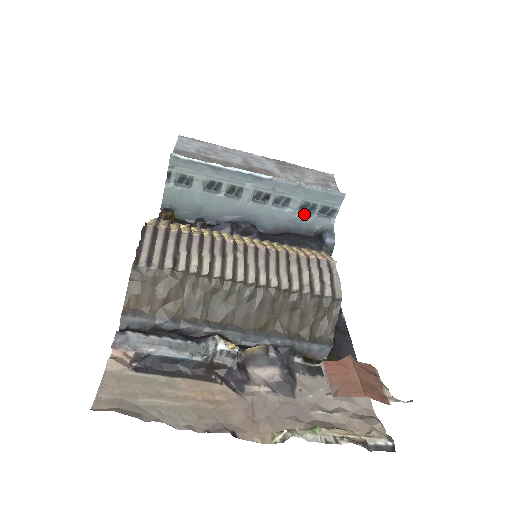
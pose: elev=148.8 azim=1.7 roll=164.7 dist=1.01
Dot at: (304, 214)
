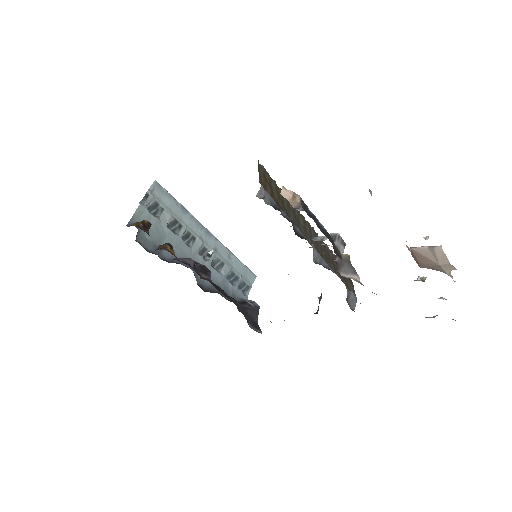
Dot at: (230, 282)
